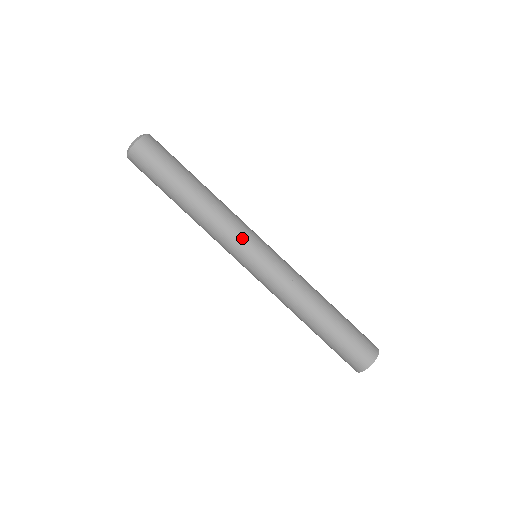
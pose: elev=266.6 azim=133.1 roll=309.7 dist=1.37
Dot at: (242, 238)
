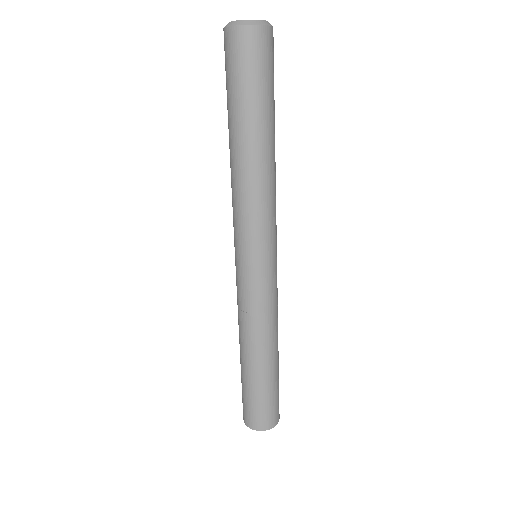
Dot at: (272, 232)
